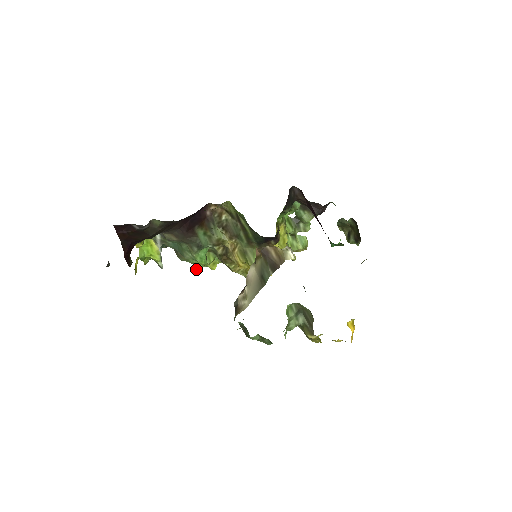
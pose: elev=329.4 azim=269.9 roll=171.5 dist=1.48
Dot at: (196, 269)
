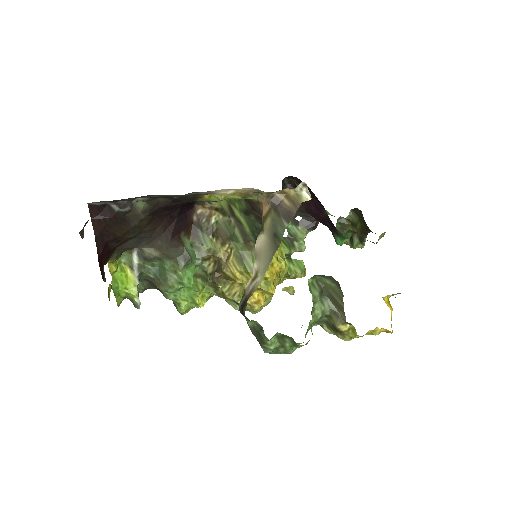
Dot at: (180, 310)
